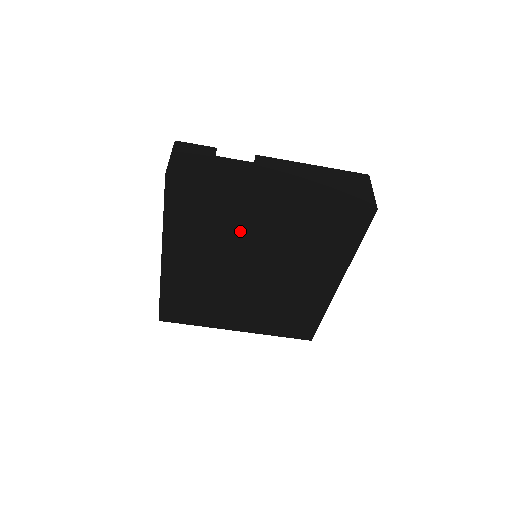
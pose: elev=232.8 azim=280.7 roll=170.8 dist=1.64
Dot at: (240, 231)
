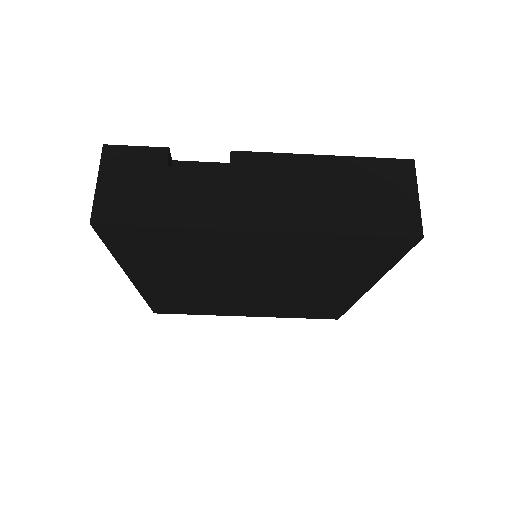
Dot at: (222, 261)
